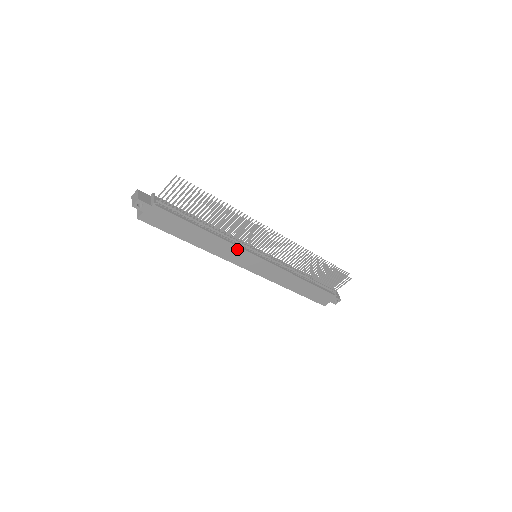
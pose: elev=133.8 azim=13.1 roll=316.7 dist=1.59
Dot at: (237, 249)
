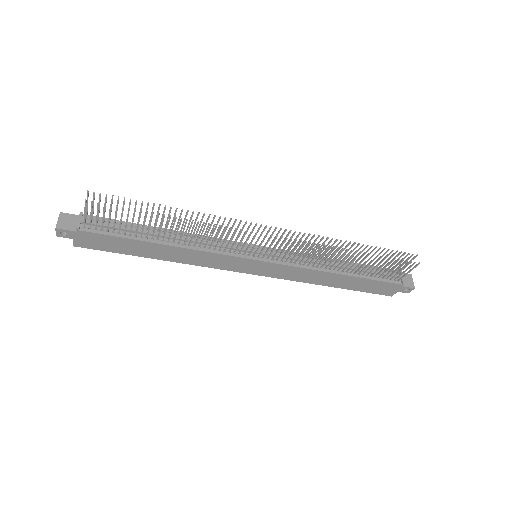
Dot at: (219, 256)
